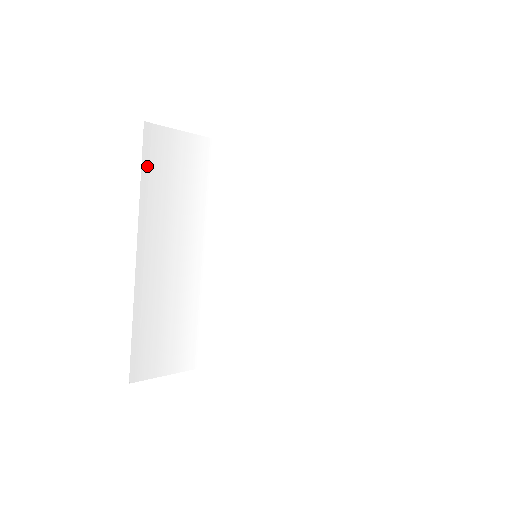
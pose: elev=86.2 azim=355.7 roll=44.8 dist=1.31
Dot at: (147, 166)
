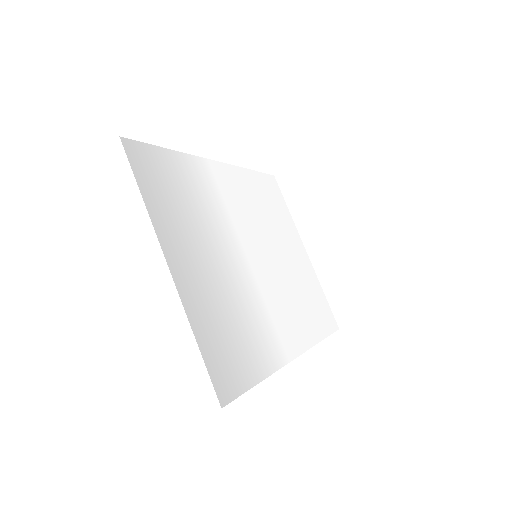
Dot at: (139, 178)
